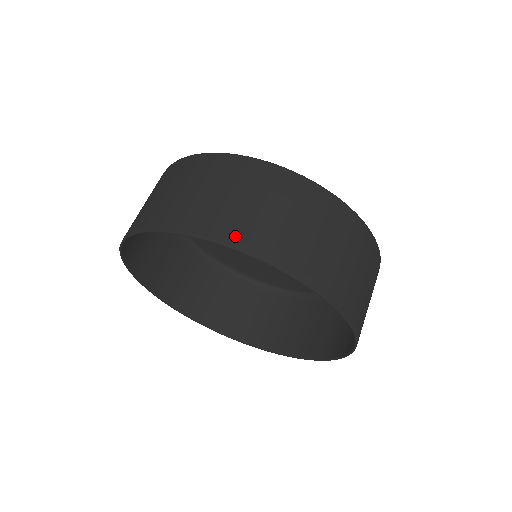
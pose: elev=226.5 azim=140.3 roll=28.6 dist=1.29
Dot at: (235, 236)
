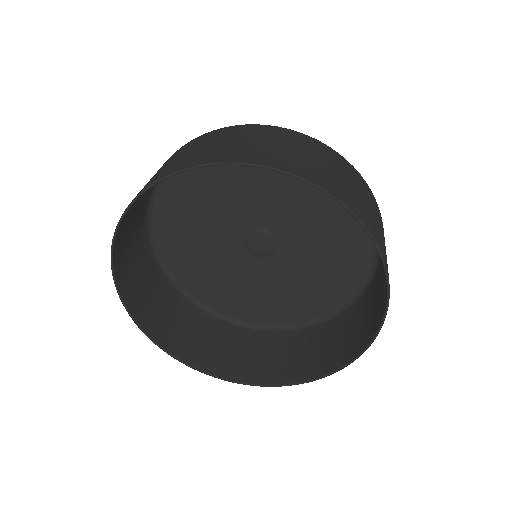
Dot at: (178, 167)
